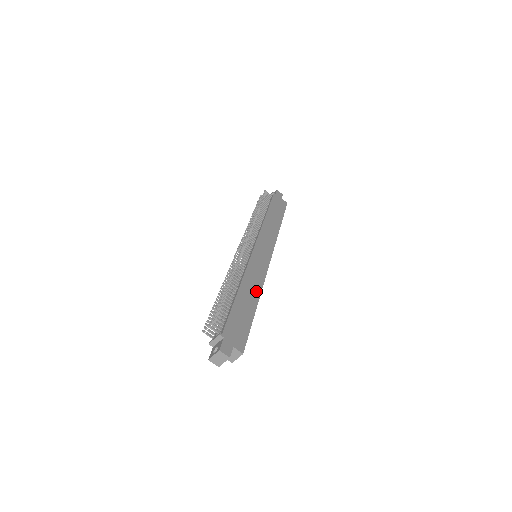
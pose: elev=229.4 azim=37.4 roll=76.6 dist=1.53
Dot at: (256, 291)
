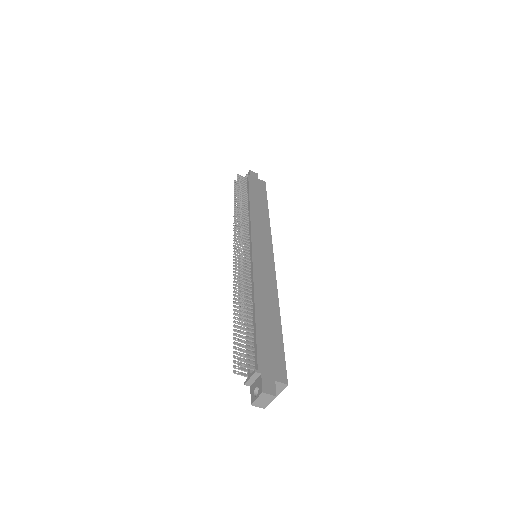
Dot at: (273, 300)
